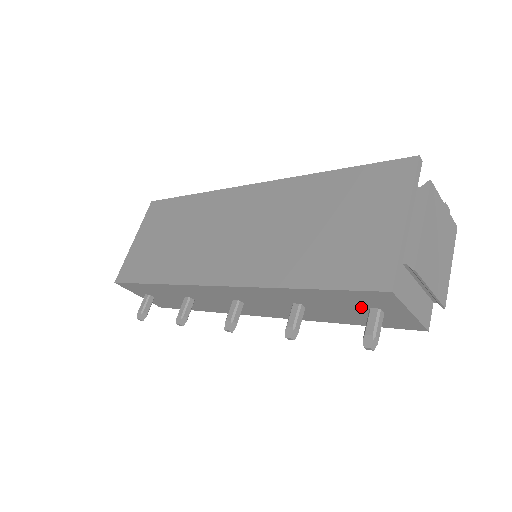
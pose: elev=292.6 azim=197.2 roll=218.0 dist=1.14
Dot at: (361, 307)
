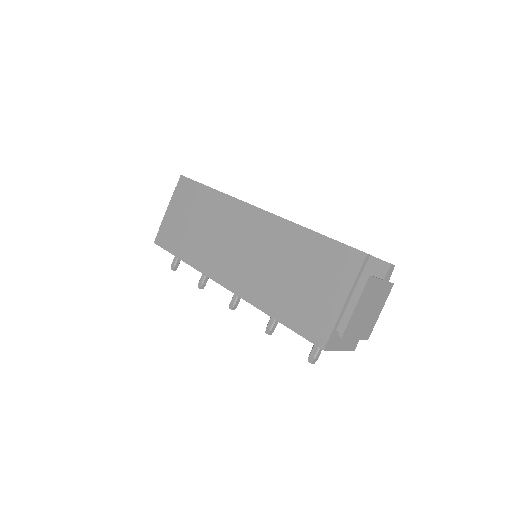
Dot at: occluded
